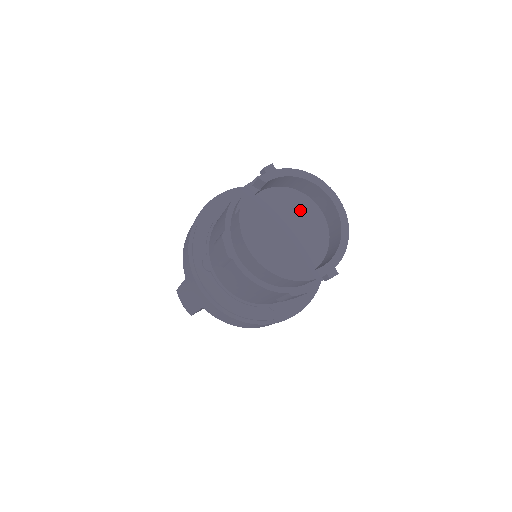
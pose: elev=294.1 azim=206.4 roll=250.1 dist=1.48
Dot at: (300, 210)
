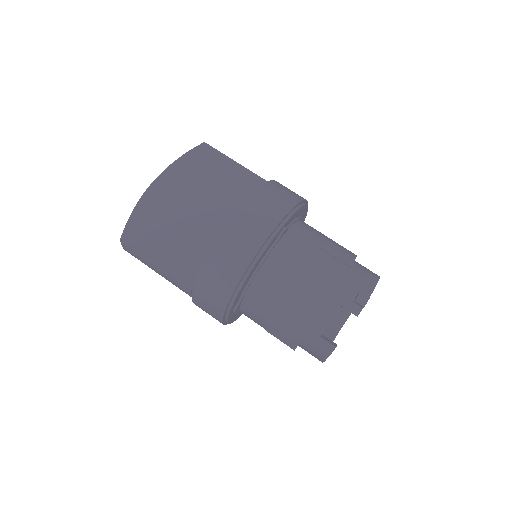
Dot at: occluded
